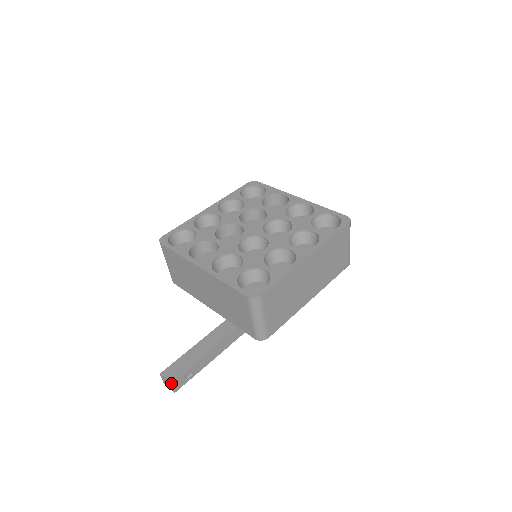
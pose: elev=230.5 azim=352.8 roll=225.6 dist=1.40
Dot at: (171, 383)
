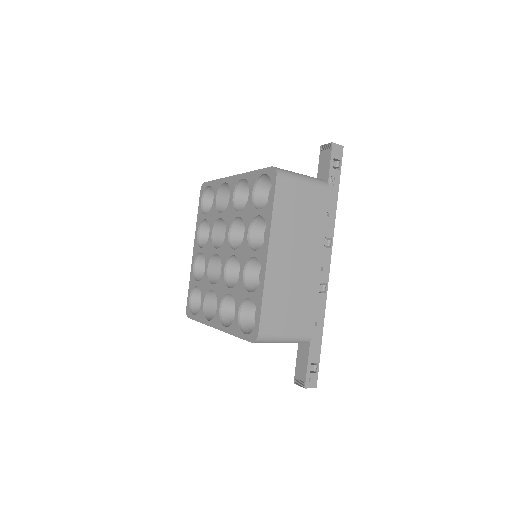
Dot at: occluded
